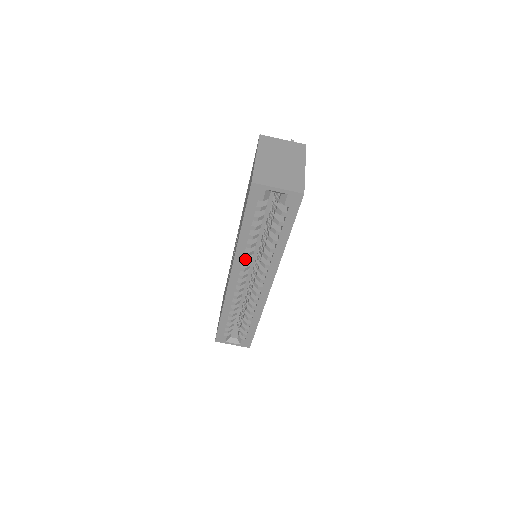
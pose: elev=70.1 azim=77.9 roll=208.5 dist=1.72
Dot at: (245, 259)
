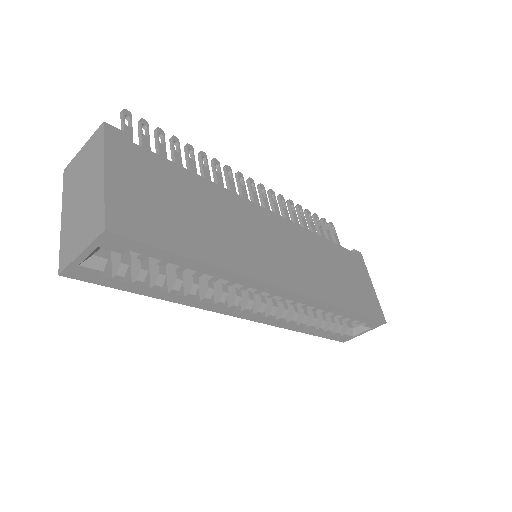
Dot at: (216, 300)
